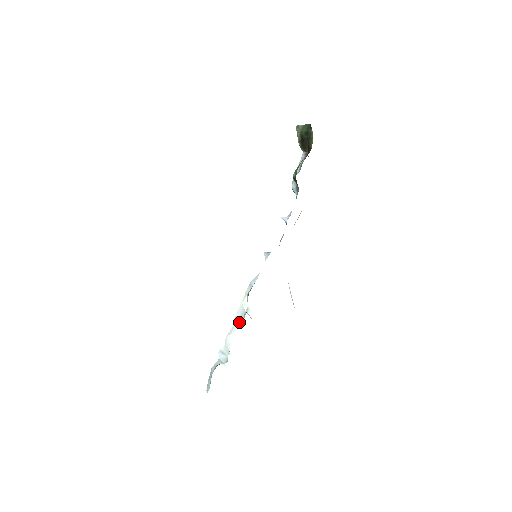
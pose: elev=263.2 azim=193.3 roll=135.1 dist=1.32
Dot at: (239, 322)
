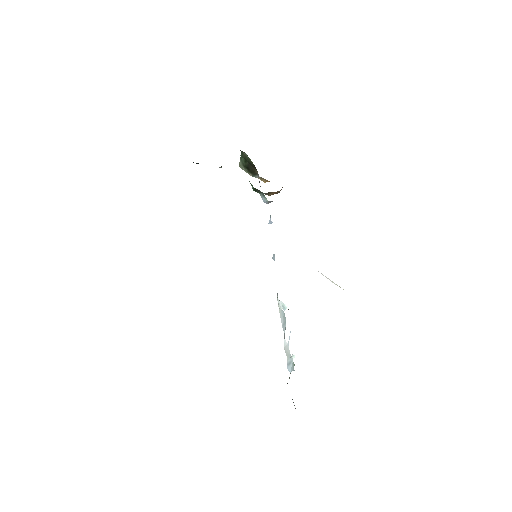
Dot at: (285, 324)
